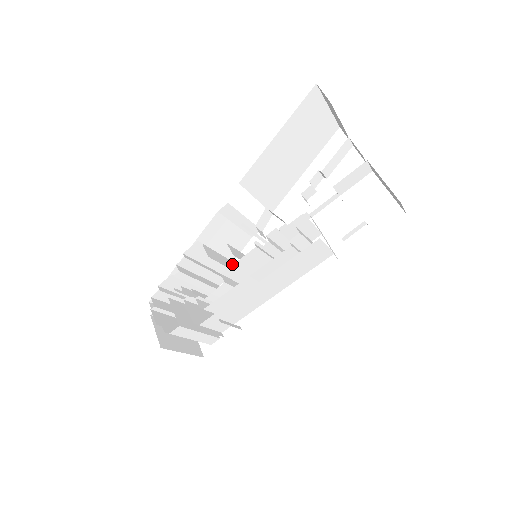
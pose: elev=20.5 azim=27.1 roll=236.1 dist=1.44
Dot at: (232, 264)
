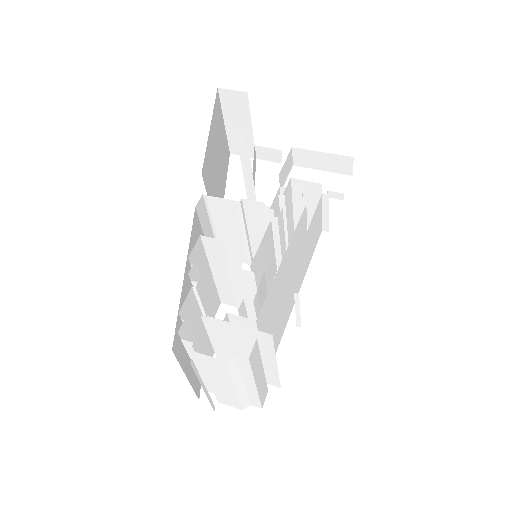
Dot at: (223, 291)
